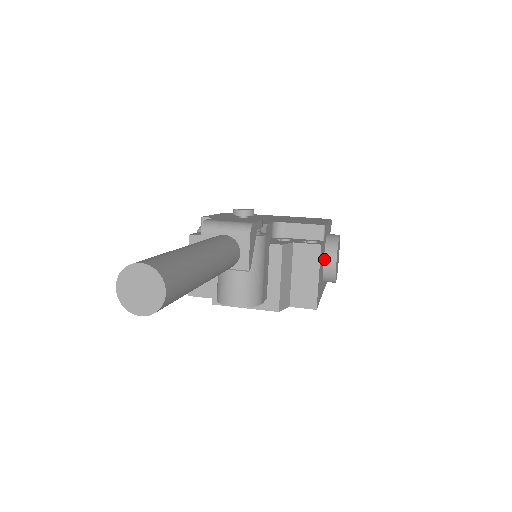
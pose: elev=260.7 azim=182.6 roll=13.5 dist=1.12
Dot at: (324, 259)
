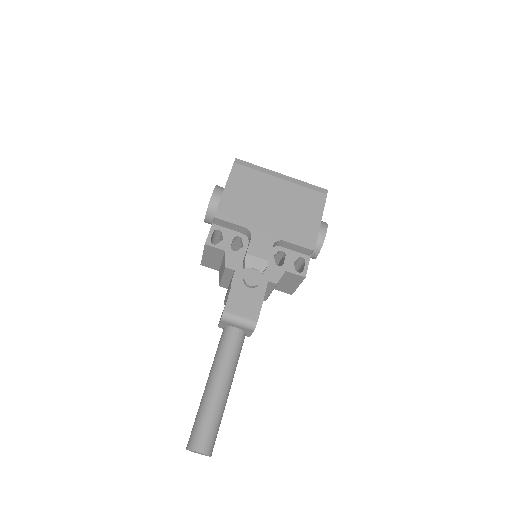
Dot at: occluded
